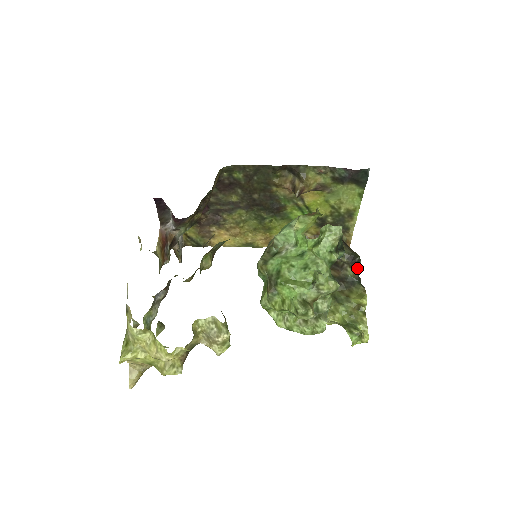
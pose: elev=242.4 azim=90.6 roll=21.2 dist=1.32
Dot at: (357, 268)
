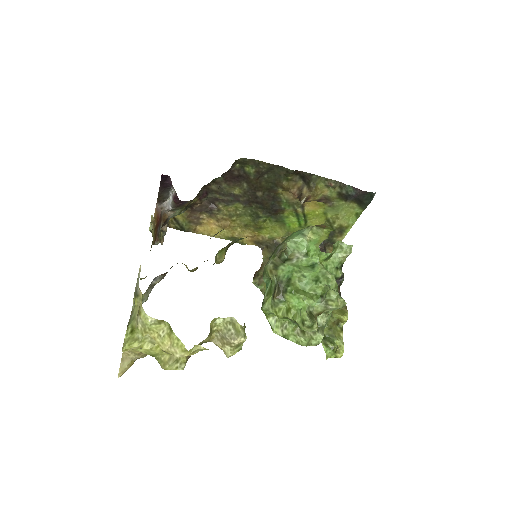
Dot at: (340, 284)
